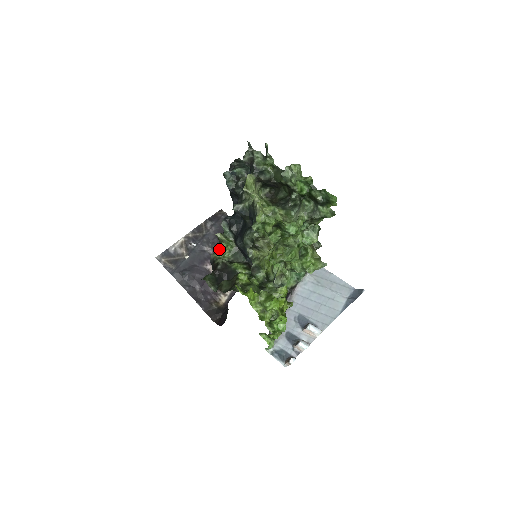
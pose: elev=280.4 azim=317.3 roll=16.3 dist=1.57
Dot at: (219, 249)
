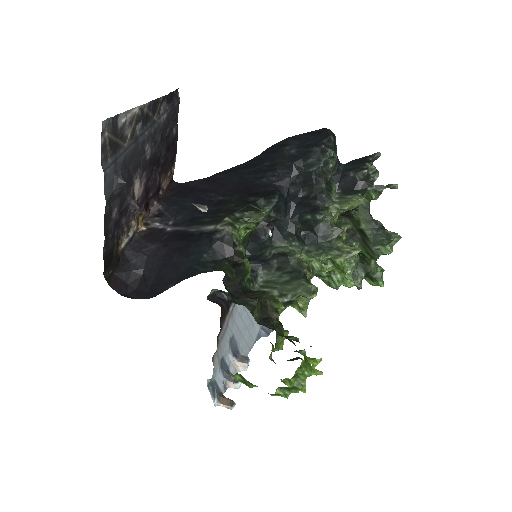
Dot at: (243, 227)
